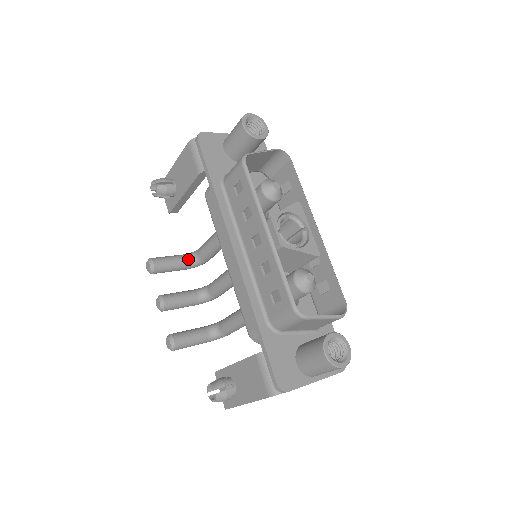
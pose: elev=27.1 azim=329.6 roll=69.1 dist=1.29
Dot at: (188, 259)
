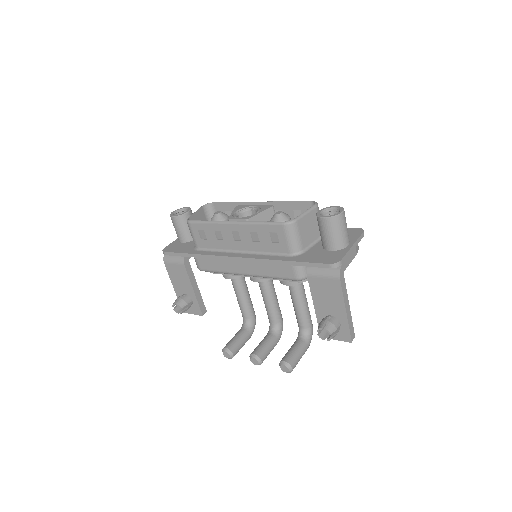
Dot at: (244, 328)
